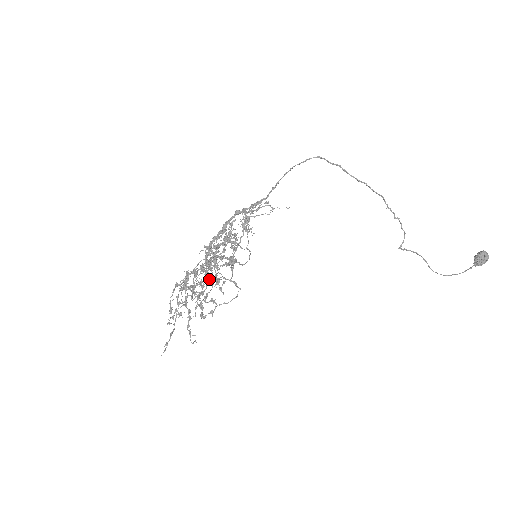
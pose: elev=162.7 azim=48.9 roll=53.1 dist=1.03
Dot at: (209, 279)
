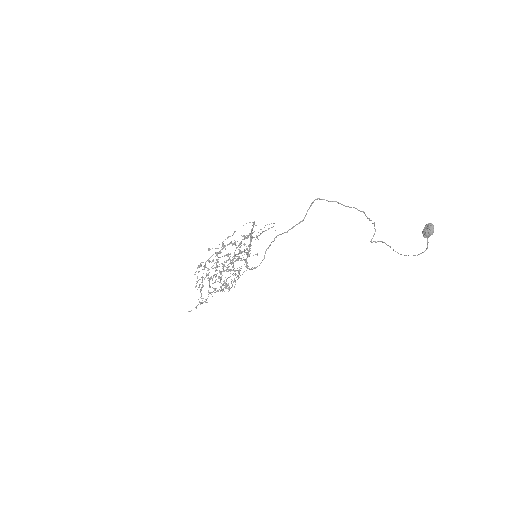
Dot at: (225, 270)
